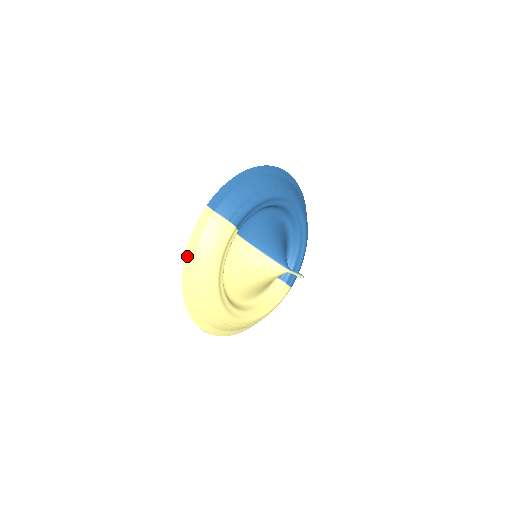
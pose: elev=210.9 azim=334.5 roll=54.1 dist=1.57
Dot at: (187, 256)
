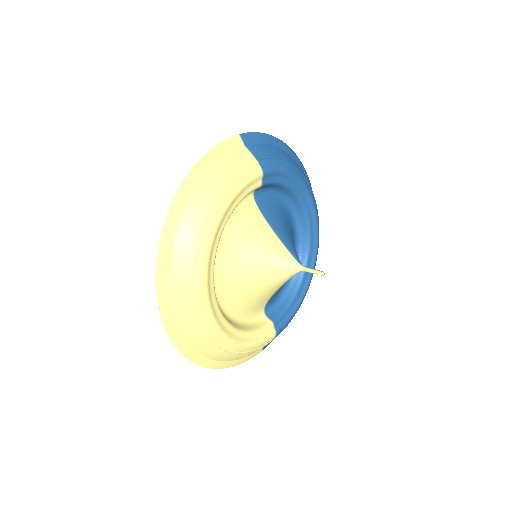
Dot at: (195, 170)
